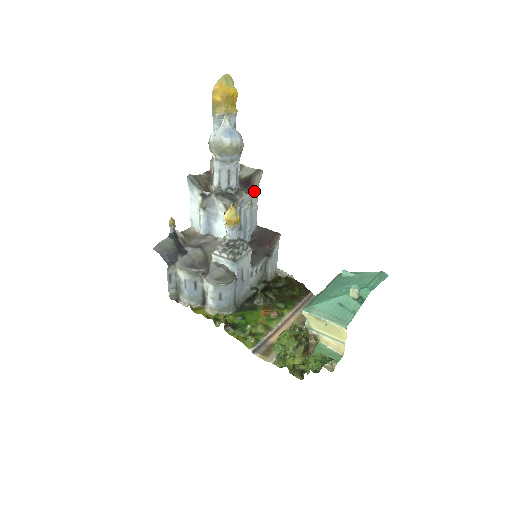
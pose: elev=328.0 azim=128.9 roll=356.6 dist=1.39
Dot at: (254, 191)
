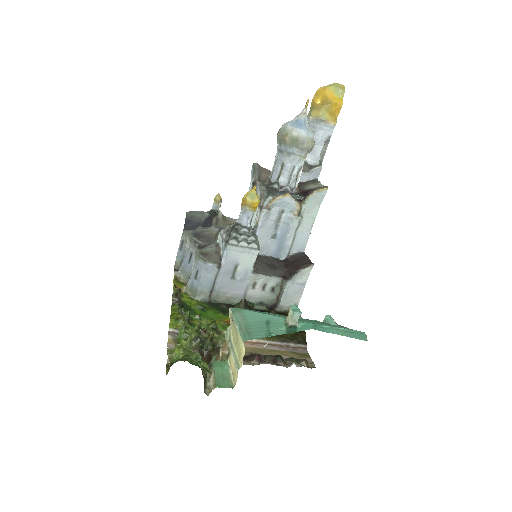
Dot at: (310, 206)
